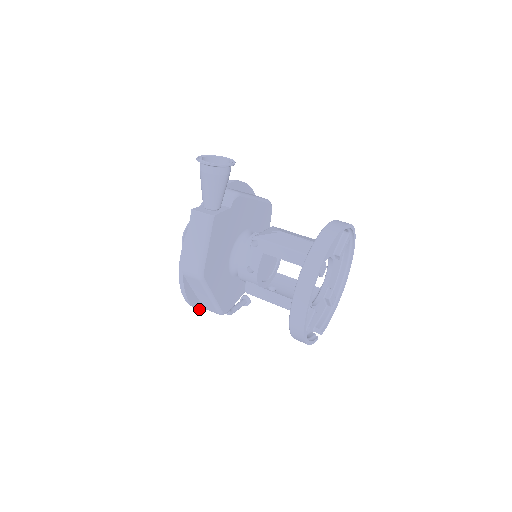
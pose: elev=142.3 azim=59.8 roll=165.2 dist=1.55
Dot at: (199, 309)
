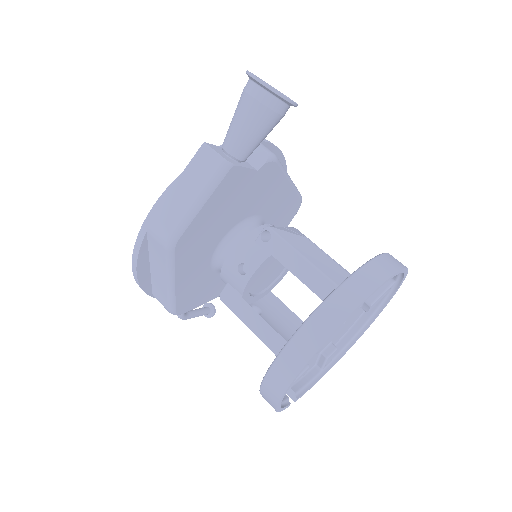
Dot at: (145, 292)
